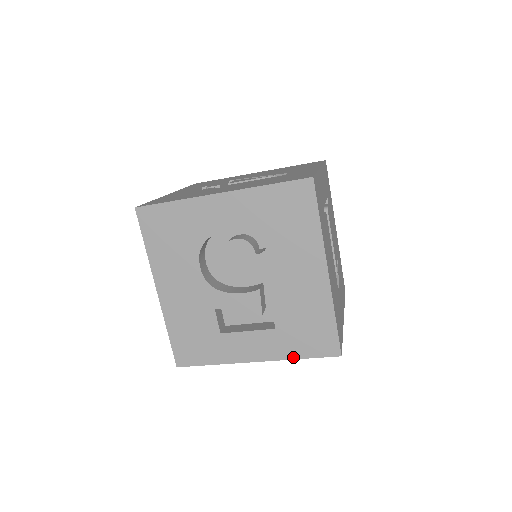
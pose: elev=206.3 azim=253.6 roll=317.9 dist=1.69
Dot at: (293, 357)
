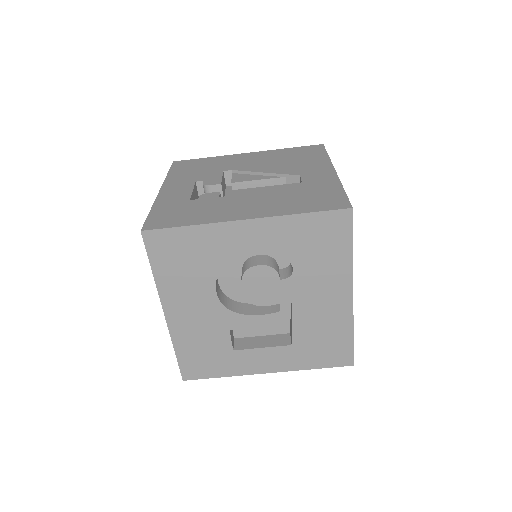
Dot at: (306, 368)
